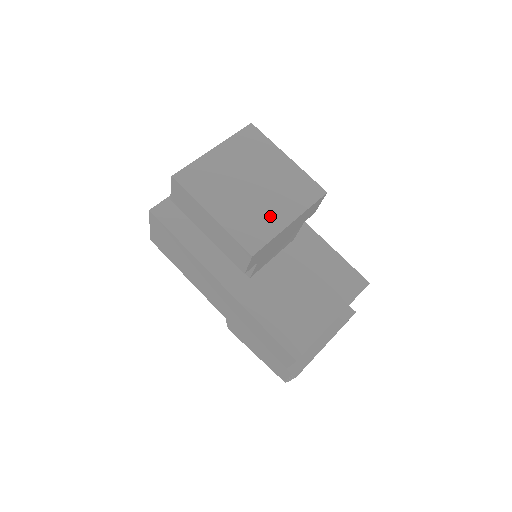
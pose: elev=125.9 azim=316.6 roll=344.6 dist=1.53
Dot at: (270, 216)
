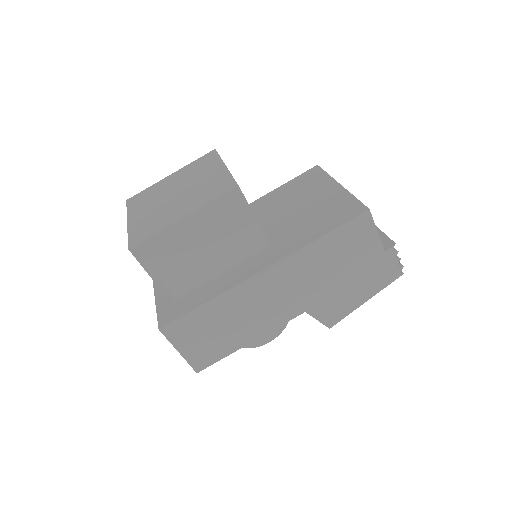
Dot at: (211, 179)
